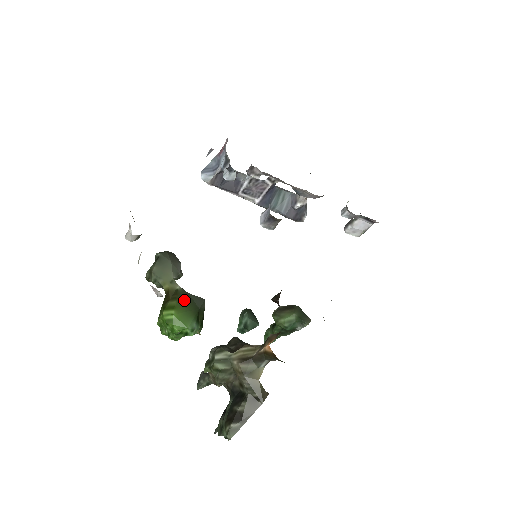
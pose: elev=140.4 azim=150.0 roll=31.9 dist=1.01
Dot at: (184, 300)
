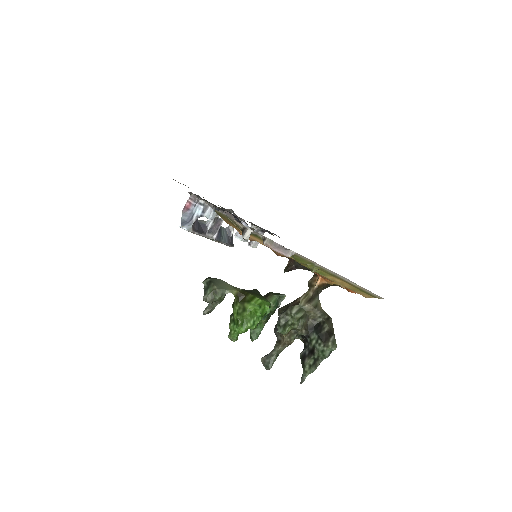
Dot at: (251, 293)
